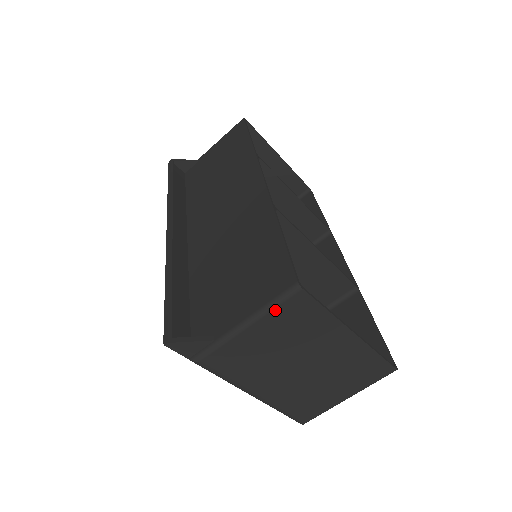
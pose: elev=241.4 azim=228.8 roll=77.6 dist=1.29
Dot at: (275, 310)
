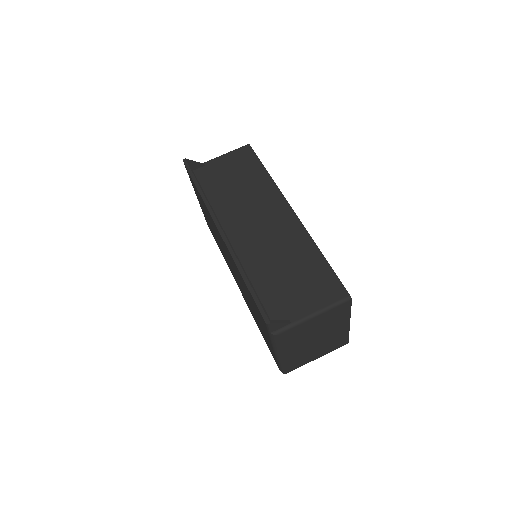
Dot at: (333, 309)
